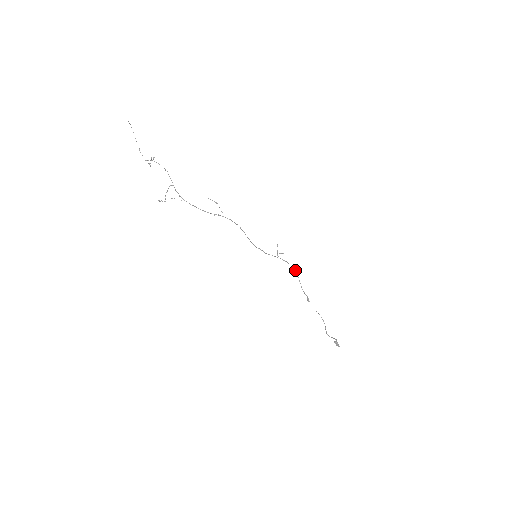
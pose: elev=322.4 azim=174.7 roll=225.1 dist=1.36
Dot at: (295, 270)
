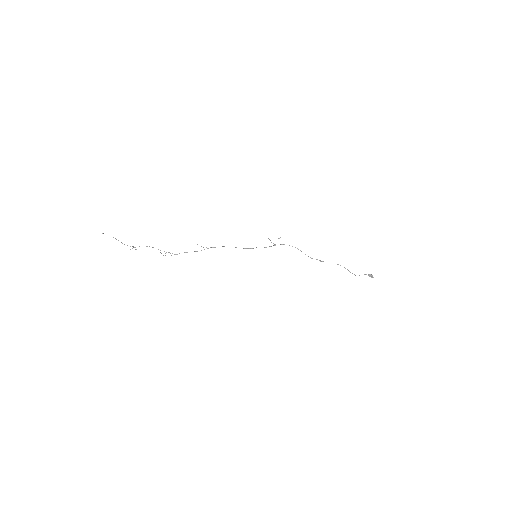
Dot at: occluded
